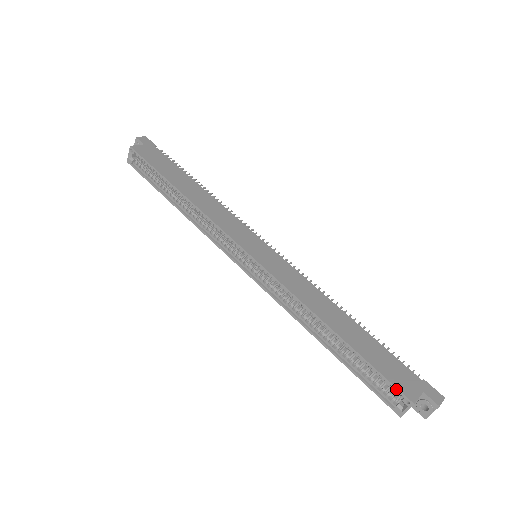
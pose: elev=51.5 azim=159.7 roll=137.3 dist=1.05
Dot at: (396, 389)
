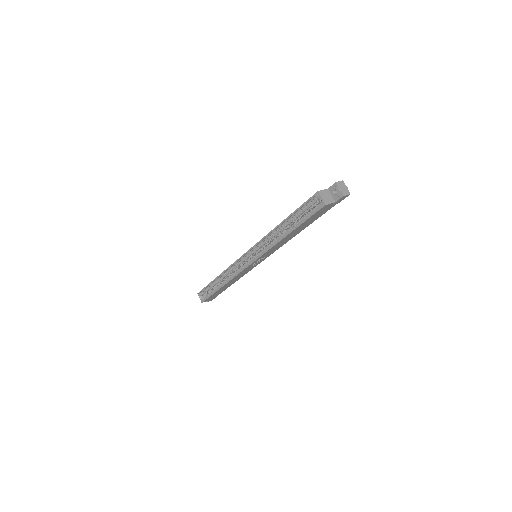
Dot at: (310, 199)
